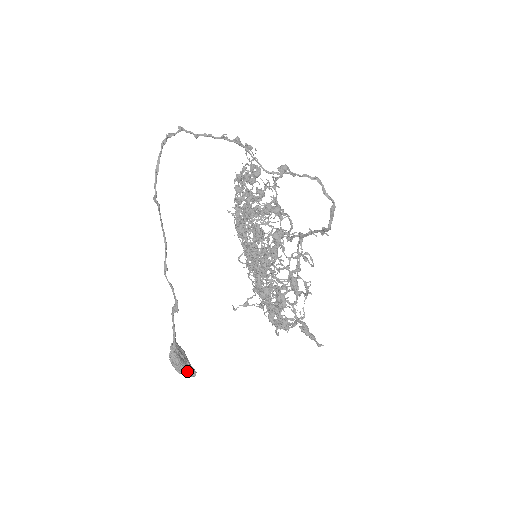
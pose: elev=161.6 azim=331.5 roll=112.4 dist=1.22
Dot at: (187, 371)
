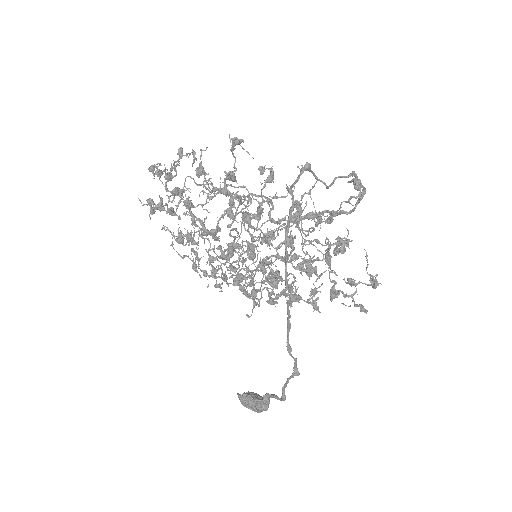
Dot at: occluded
